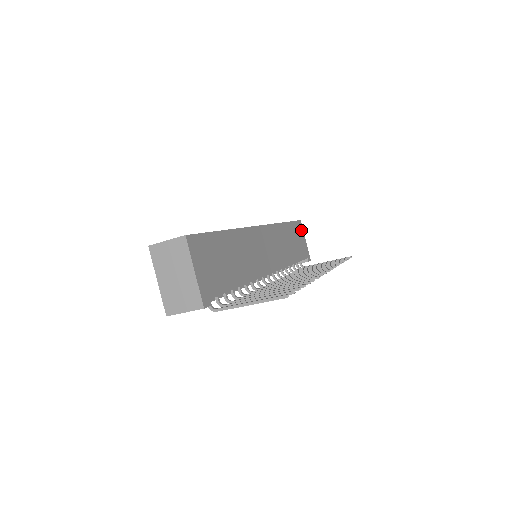
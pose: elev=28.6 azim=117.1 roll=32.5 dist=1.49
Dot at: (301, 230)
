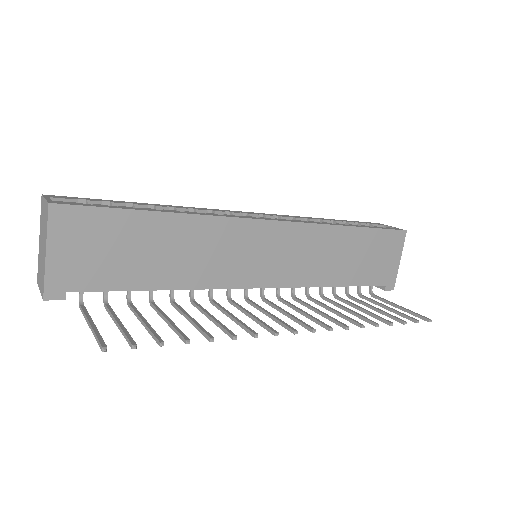
Dot at: (397, 244)
